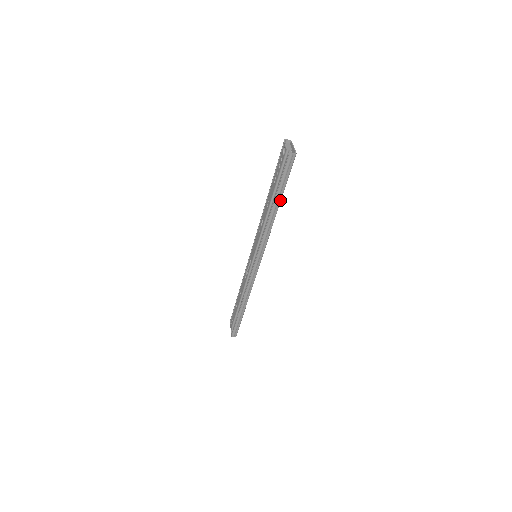
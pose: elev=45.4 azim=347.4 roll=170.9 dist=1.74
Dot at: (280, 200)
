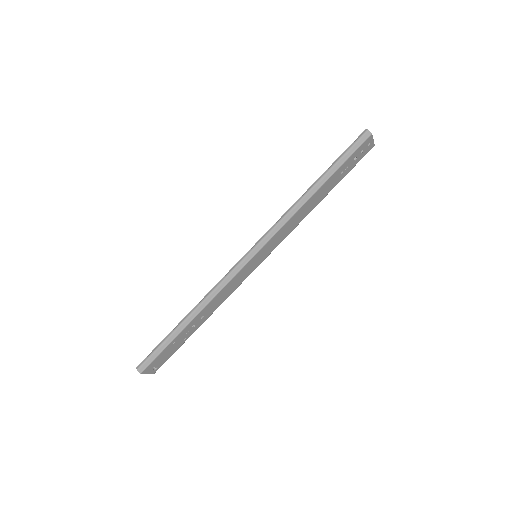
Dot at: (327, 179)
